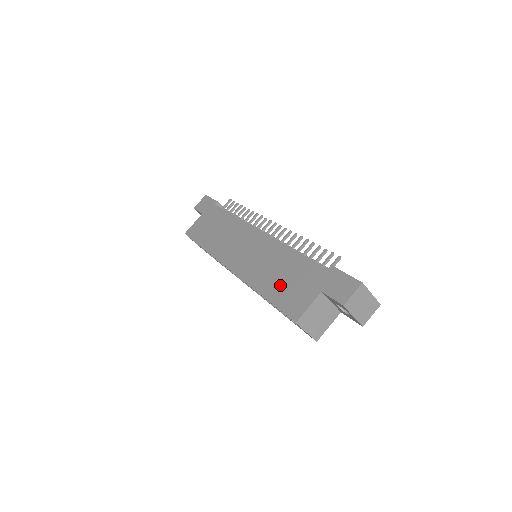
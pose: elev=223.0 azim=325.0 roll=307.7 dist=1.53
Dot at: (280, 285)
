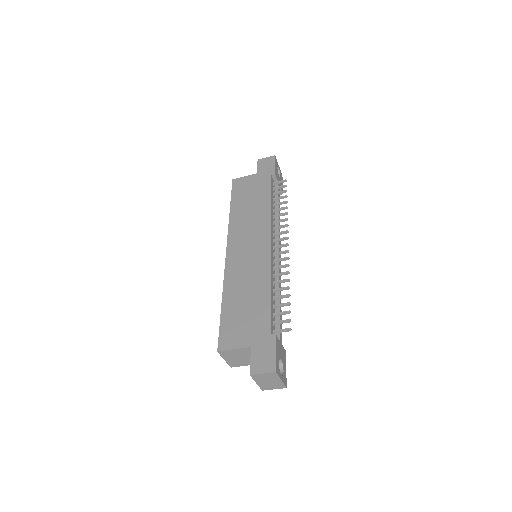
Dot at: (237, 309)
